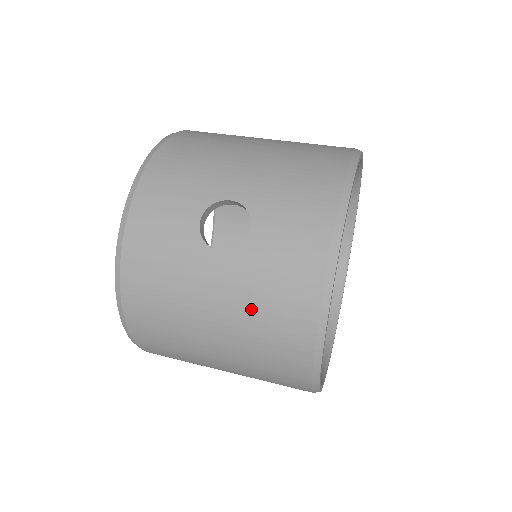
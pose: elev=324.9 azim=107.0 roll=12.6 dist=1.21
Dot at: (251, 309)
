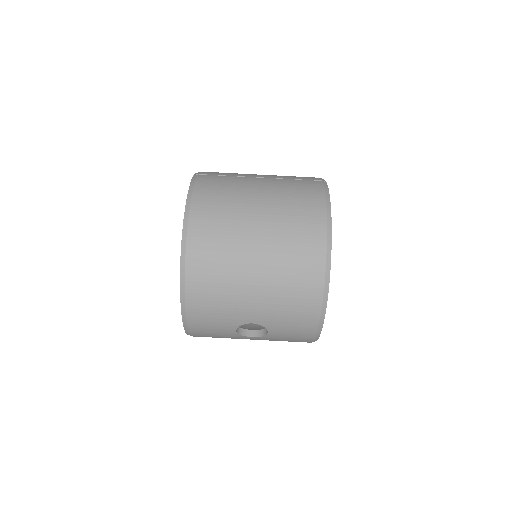
Dot at: occluded
